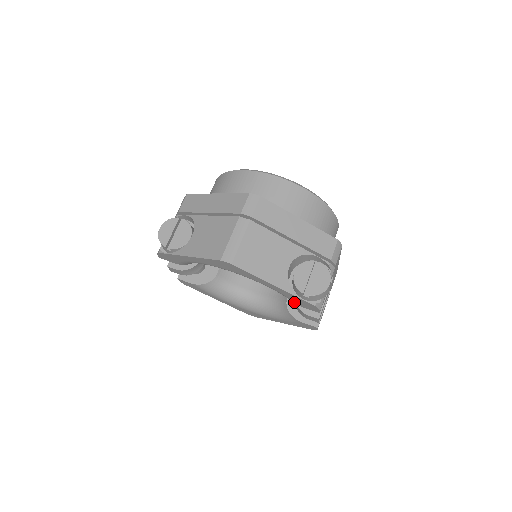
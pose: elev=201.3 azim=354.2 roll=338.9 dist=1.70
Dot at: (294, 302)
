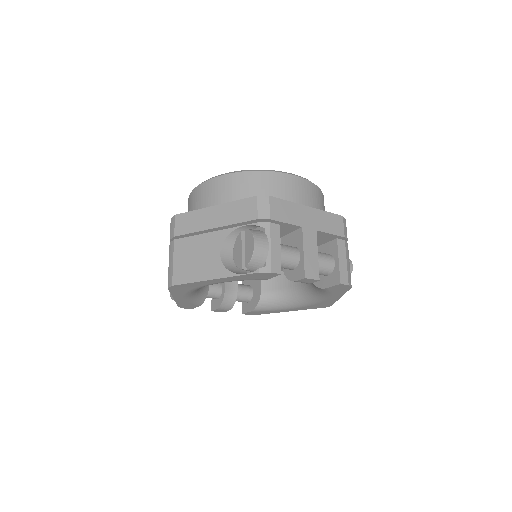
Dot at: occluded
